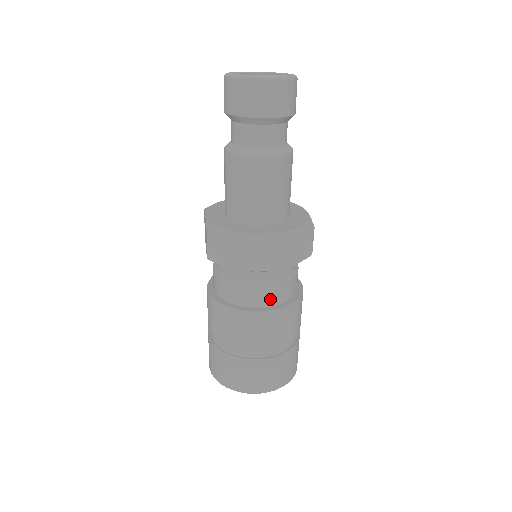
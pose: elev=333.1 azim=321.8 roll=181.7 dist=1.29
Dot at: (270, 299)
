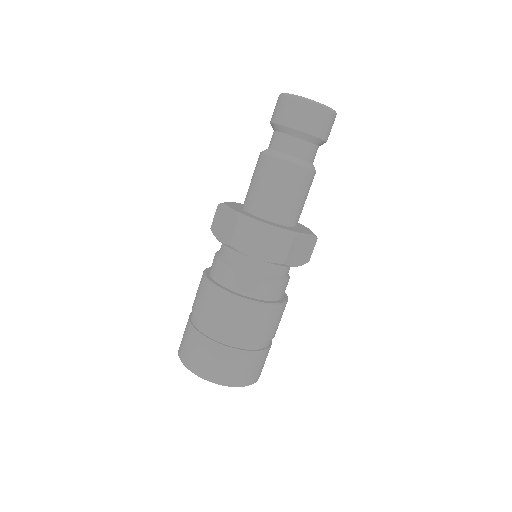
Dot at: (272, 293)
